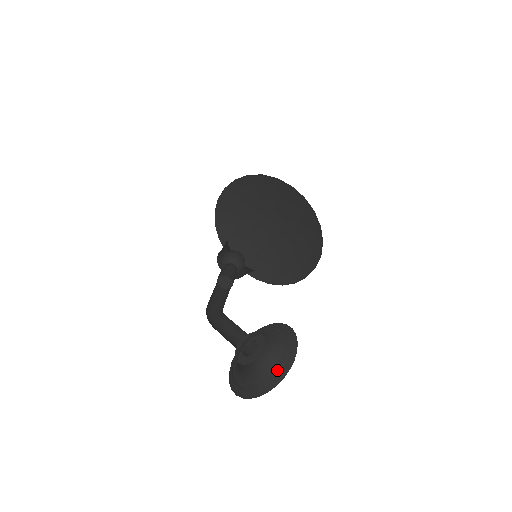
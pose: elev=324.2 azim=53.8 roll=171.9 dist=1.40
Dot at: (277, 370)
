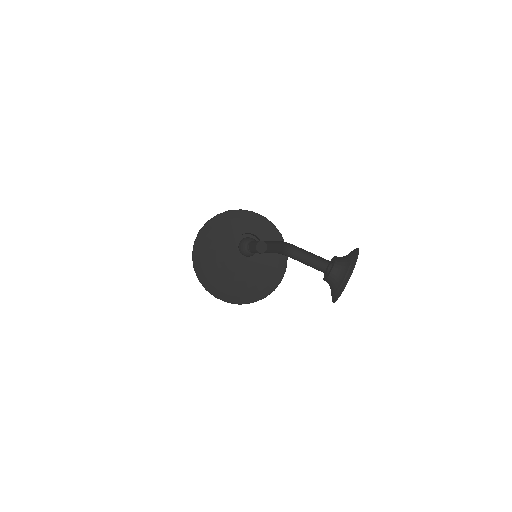
Dot at: (333, 294)
